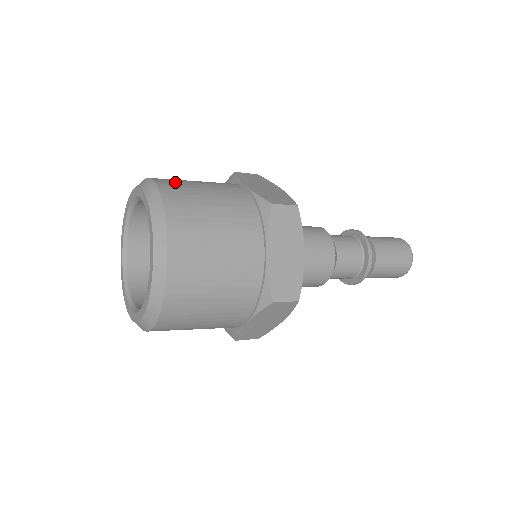
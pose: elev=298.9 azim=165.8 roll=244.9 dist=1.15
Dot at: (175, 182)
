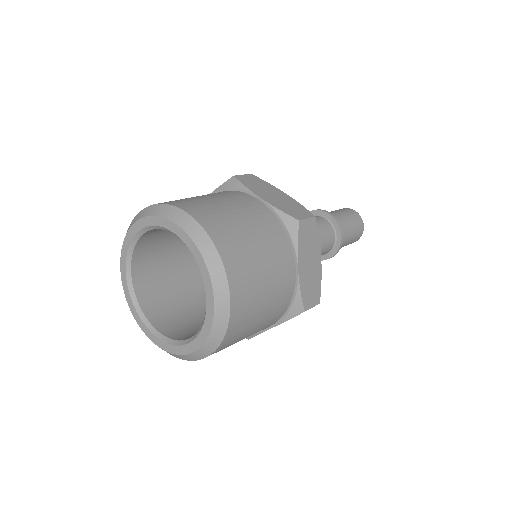
Dot at: occluded
